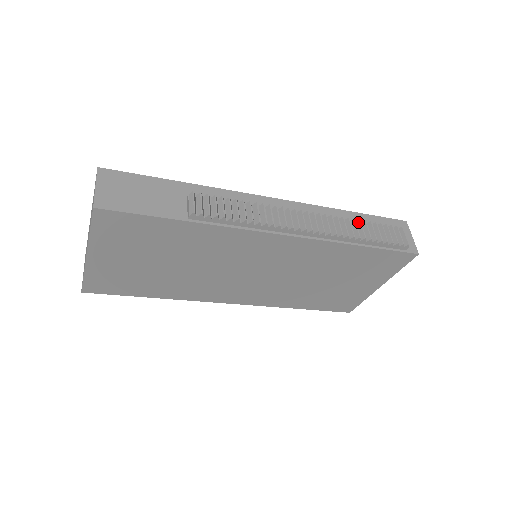
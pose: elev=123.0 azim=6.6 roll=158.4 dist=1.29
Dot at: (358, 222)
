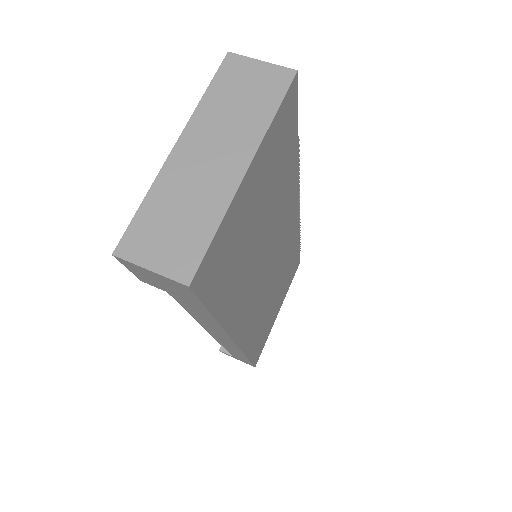
Dot at: occluded
